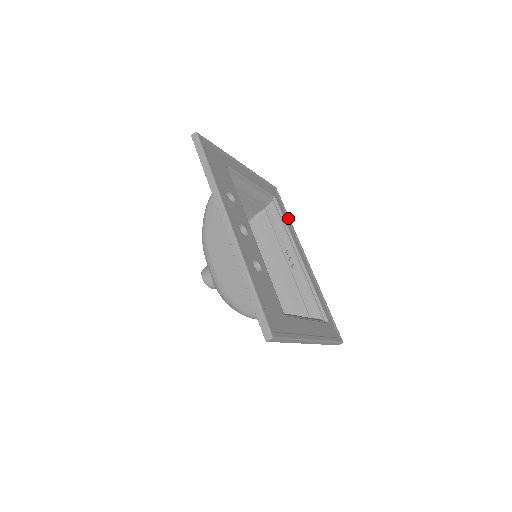
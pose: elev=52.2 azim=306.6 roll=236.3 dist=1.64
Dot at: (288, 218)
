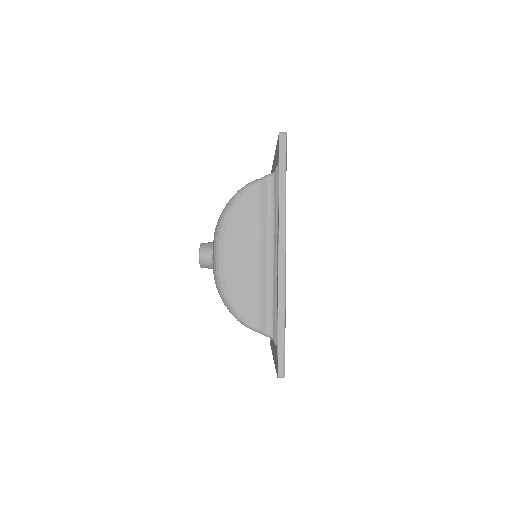
Dot at: occluded
